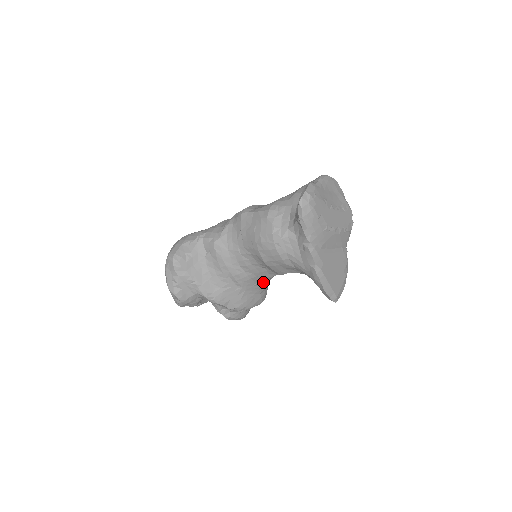
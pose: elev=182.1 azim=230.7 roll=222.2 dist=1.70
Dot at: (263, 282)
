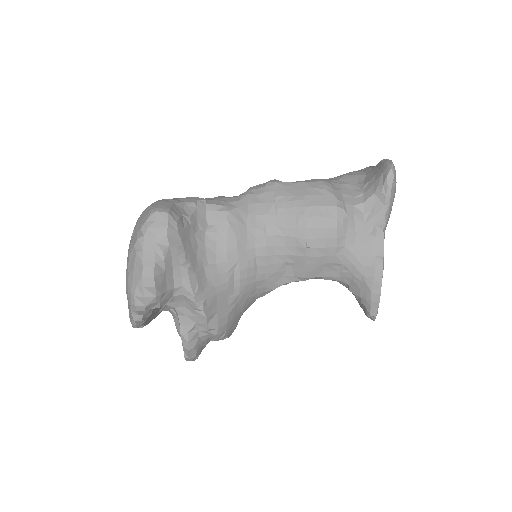
Dot at: (257, 296)
